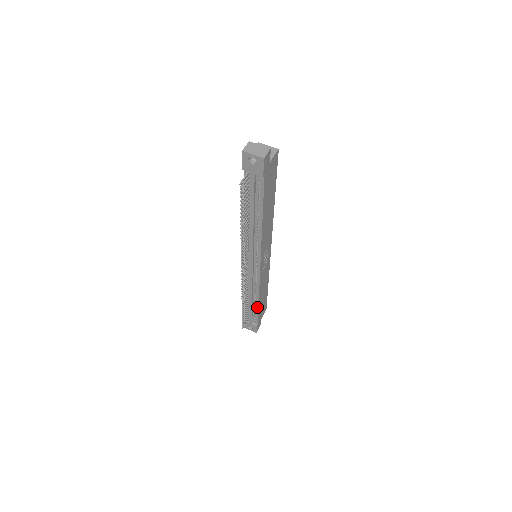
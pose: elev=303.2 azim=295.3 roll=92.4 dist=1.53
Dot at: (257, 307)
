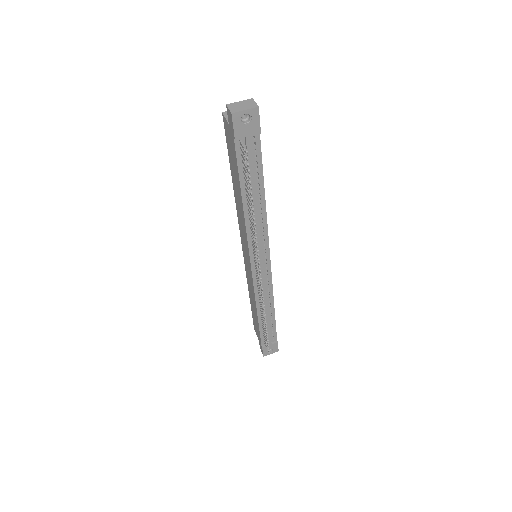
Dot at: (273, 317)
